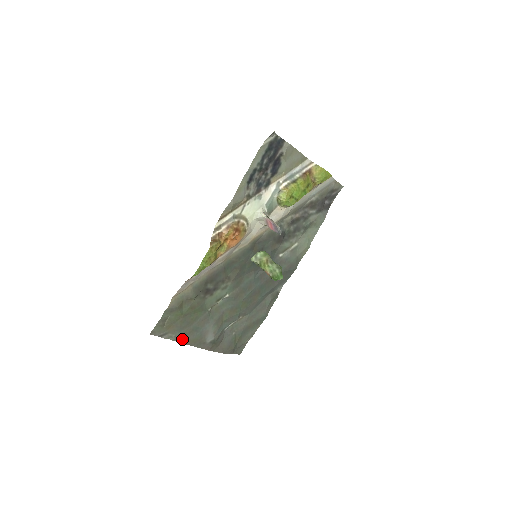
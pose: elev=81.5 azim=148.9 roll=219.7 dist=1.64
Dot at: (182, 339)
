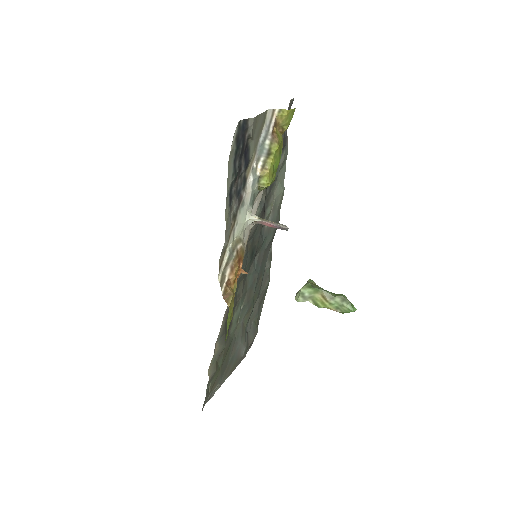
Dot at: (224, 379)
